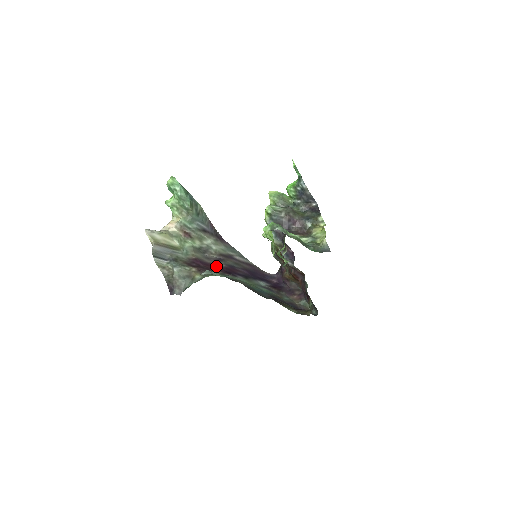
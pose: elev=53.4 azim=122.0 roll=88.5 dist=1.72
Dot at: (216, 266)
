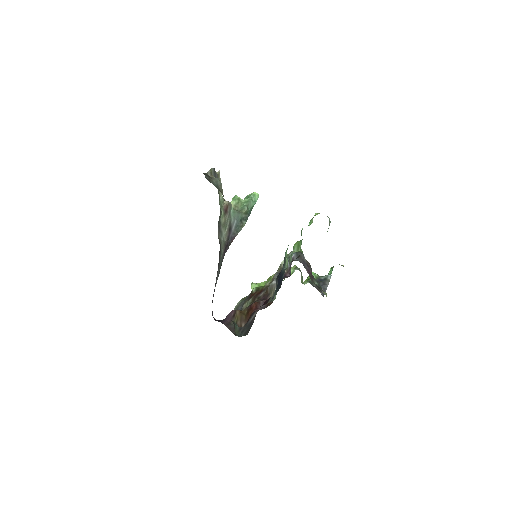
Dot at: occluded
